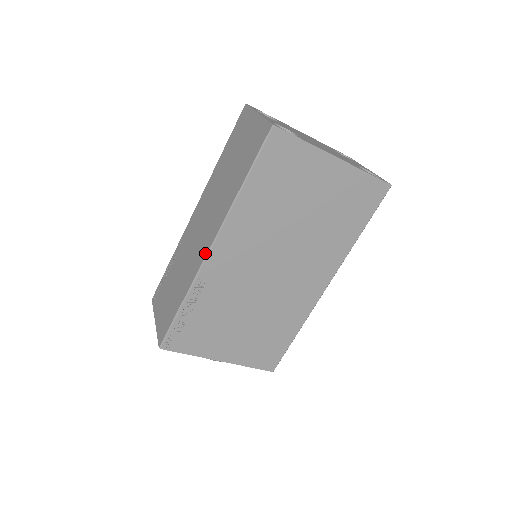
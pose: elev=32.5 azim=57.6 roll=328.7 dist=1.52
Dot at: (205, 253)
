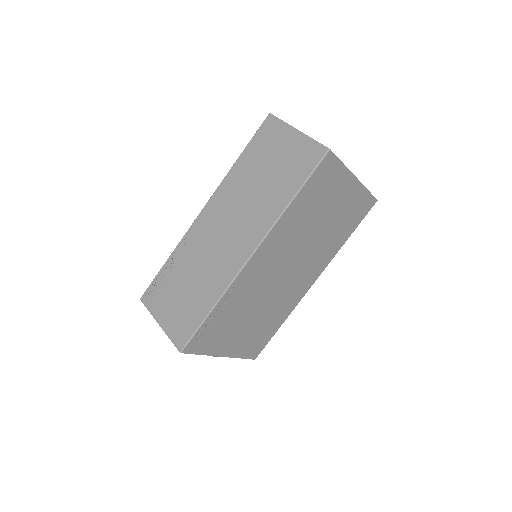
Dot at: (243, 260)
